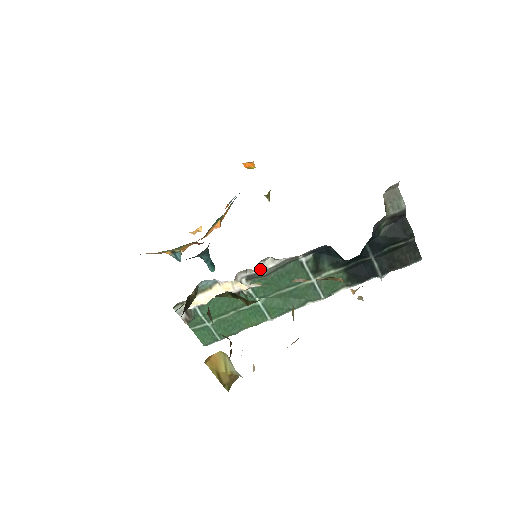
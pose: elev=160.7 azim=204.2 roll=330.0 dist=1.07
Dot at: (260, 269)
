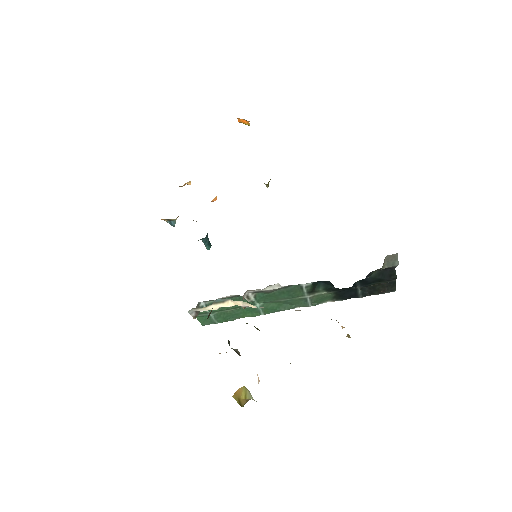
Dot at: (267, 289)
